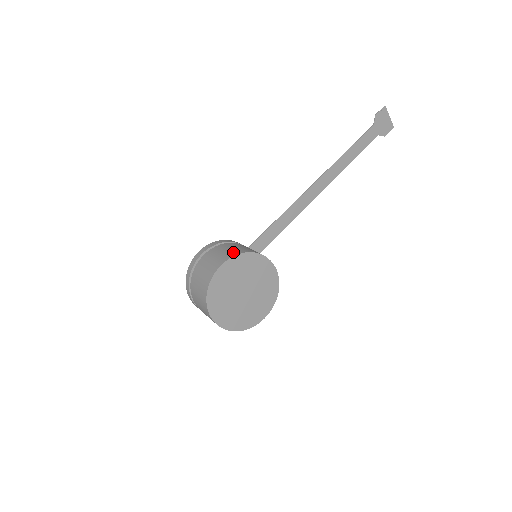
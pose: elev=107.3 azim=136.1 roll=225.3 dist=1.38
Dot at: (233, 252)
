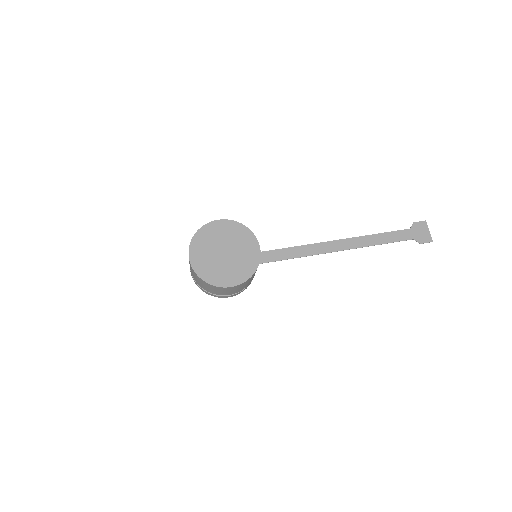
Dot at: occluded
